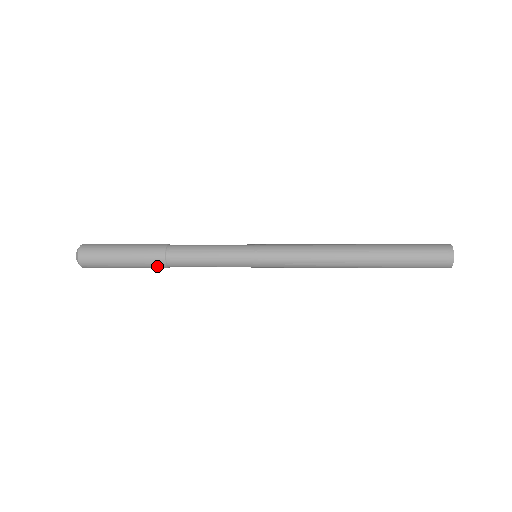
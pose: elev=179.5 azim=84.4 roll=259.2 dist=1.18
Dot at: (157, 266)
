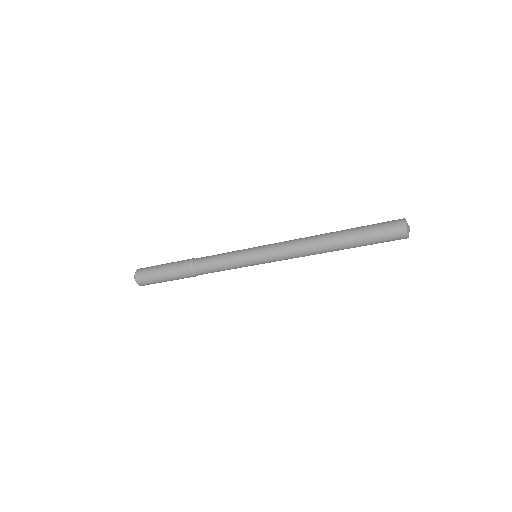
Dot at: (184, 267)
